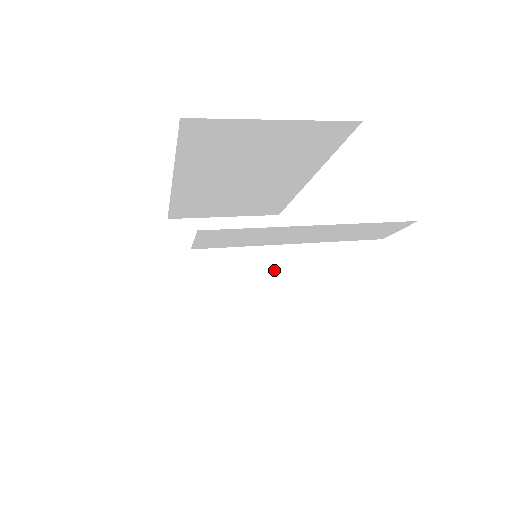
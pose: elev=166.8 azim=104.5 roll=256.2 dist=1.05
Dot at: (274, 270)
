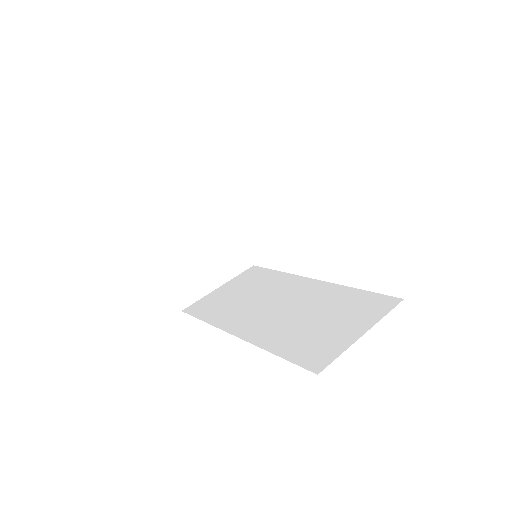
Dot at: (230, 224)
